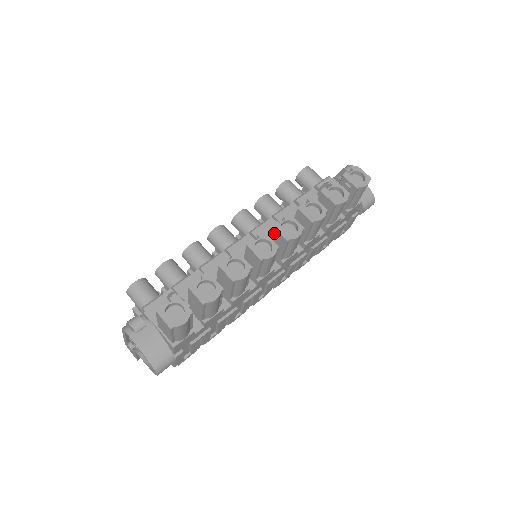
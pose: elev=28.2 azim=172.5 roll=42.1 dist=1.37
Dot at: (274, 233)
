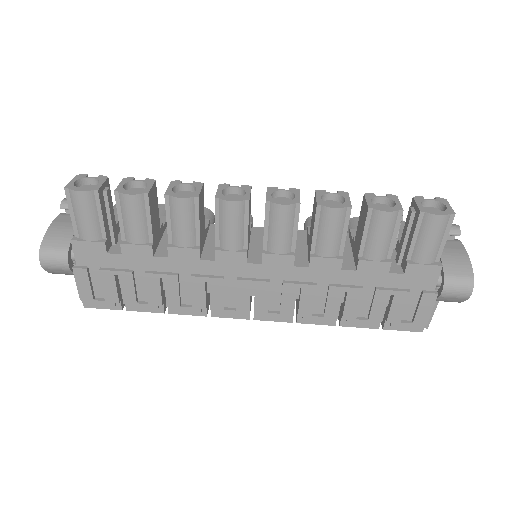
Dot at: occluded
